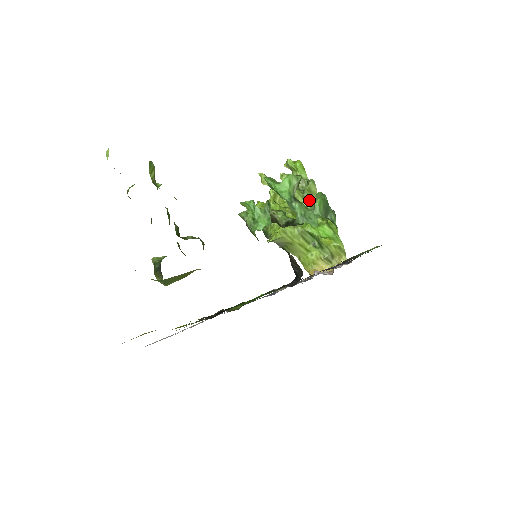
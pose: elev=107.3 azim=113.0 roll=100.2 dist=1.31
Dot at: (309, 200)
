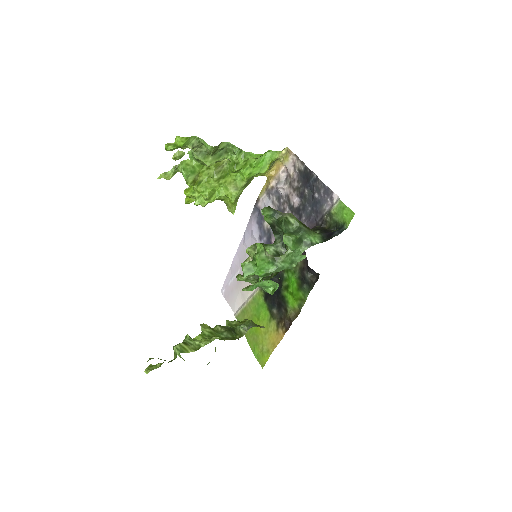
Dot at: (219, 152)
